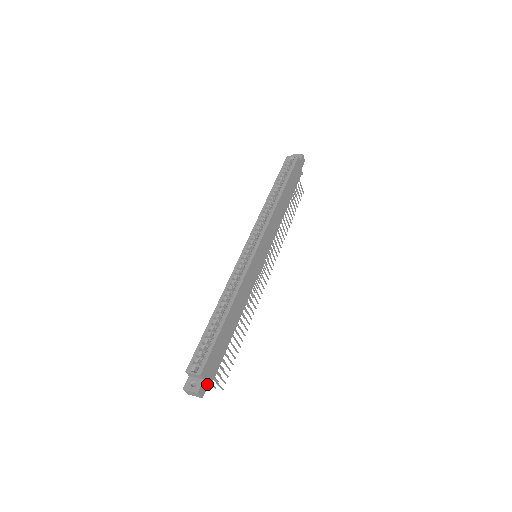
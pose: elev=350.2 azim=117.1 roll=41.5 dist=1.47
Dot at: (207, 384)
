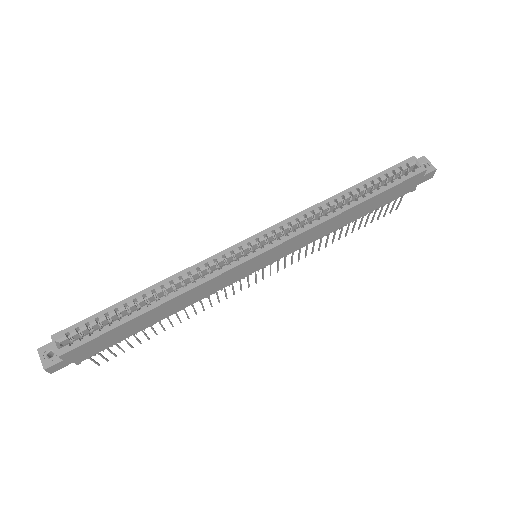
Dot at: (68, 363)
